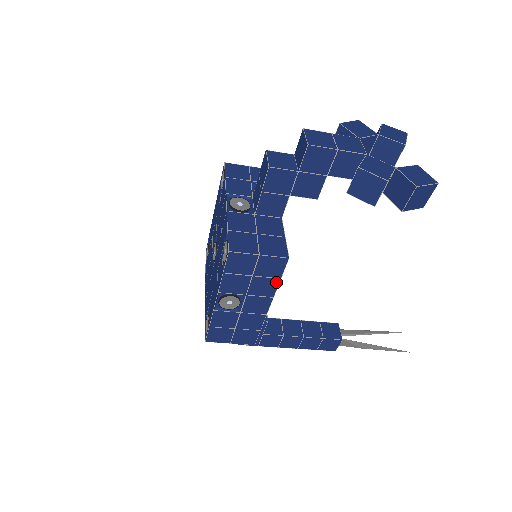
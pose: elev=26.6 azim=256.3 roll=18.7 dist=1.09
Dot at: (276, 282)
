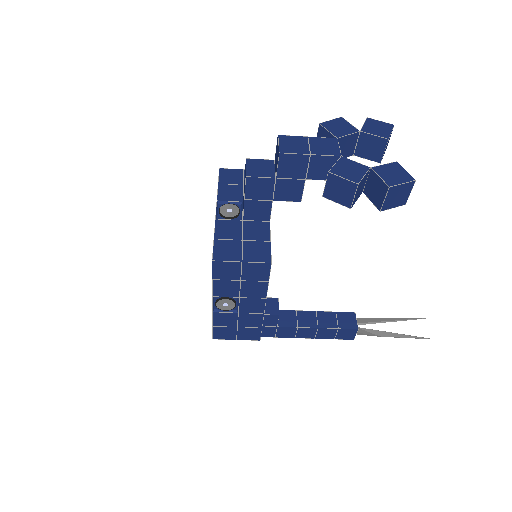
Dot at: (265, 285)
